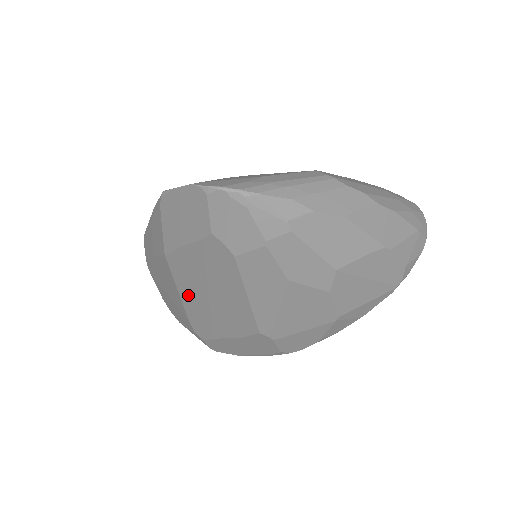
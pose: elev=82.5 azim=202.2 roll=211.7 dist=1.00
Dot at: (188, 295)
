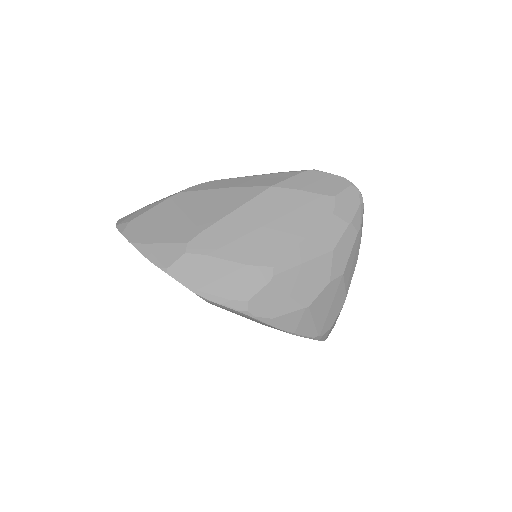
Dot at: (245, 214)
